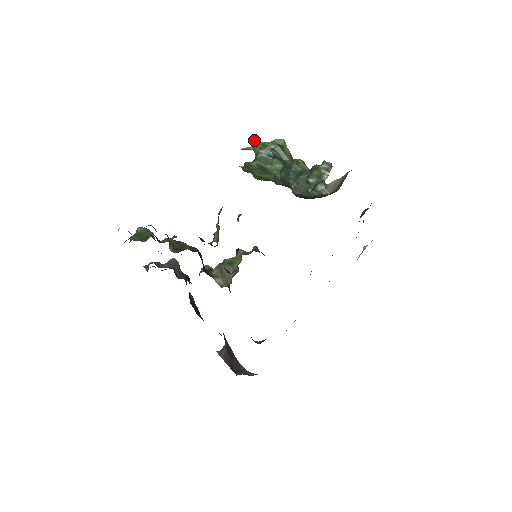
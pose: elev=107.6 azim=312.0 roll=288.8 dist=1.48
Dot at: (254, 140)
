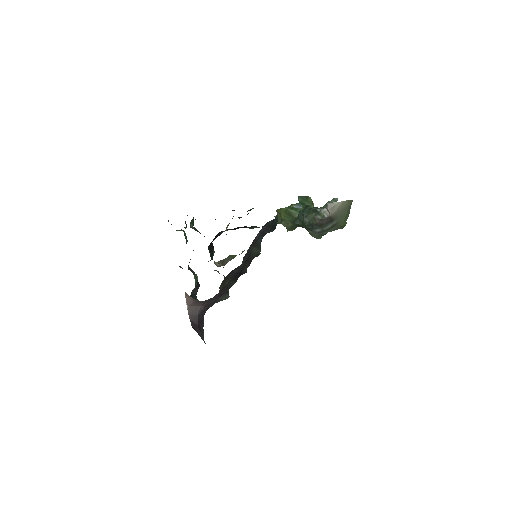
Dot at: occluded
